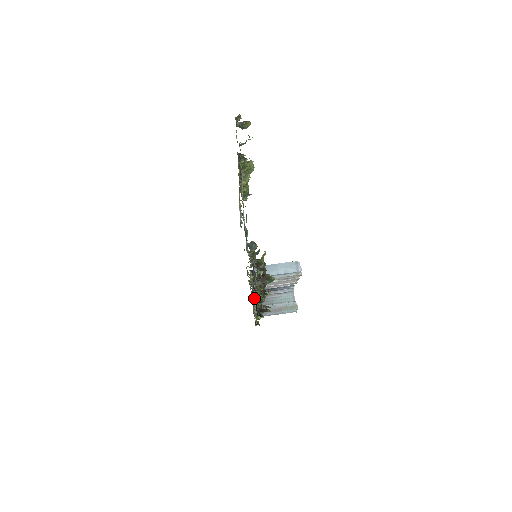
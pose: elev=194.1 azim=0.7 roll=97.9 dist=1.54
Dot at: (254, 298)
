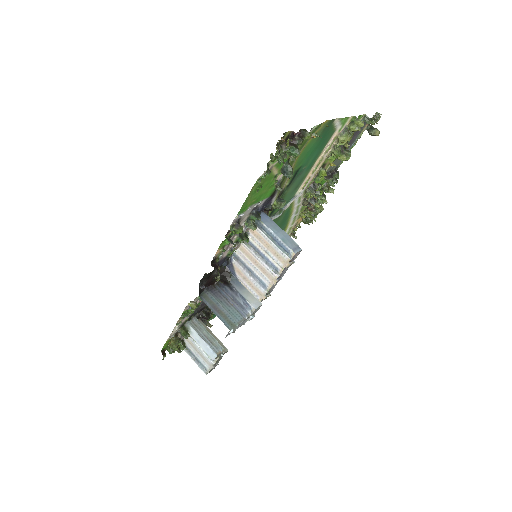
Dot at: (198, 316)
